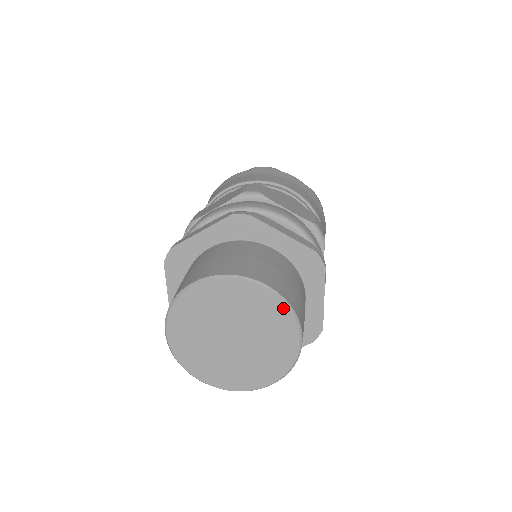
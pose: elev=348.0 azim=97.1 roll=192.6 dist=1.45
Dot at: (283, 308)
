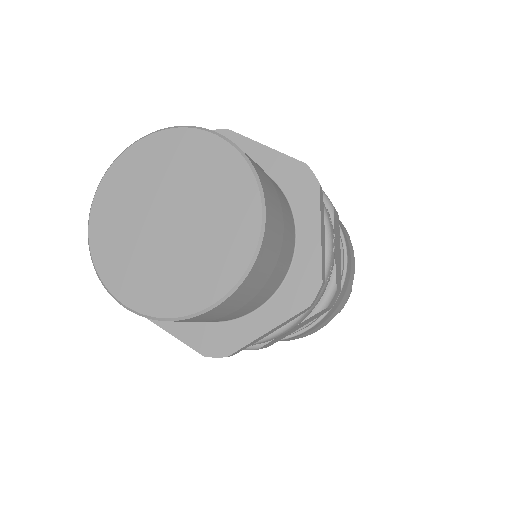
Dot at: (238, 161)
